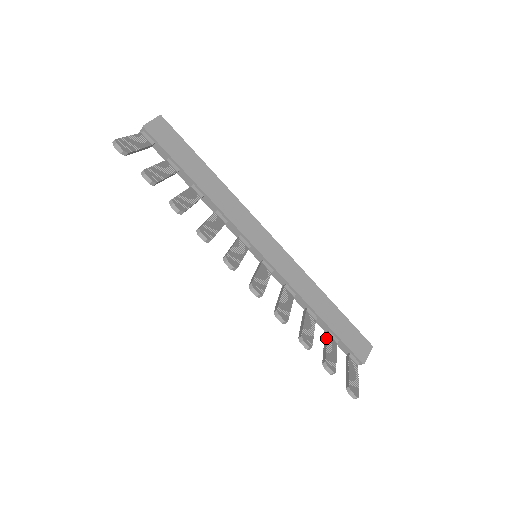
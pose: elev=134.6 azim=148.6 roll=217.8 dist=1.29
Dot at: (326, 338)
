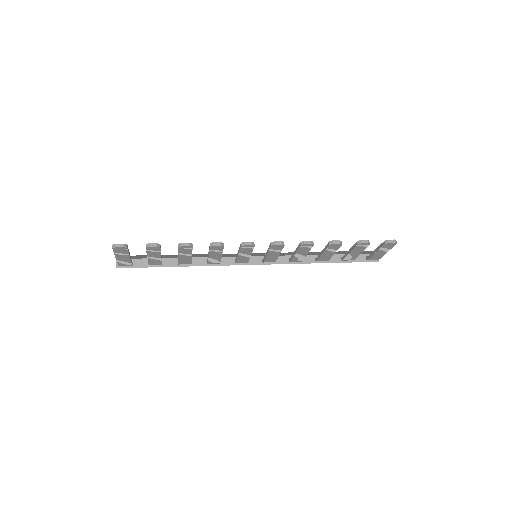
Dot at: (344, 256)
